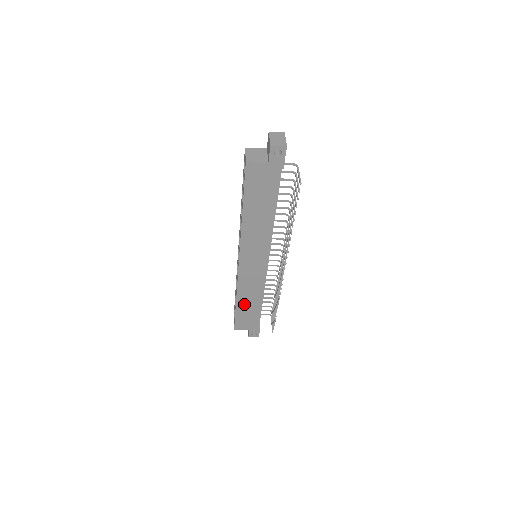
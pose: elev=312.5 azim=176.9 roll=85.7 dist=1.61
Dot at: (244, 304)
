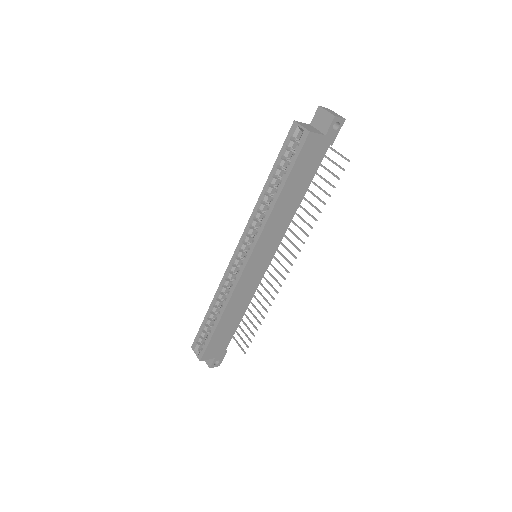
Dot at: (226, 321)
